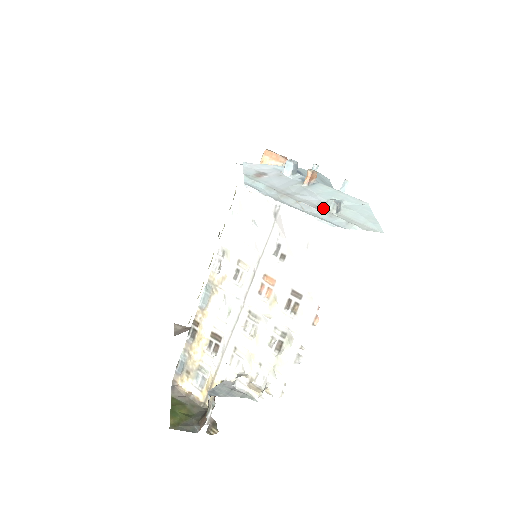
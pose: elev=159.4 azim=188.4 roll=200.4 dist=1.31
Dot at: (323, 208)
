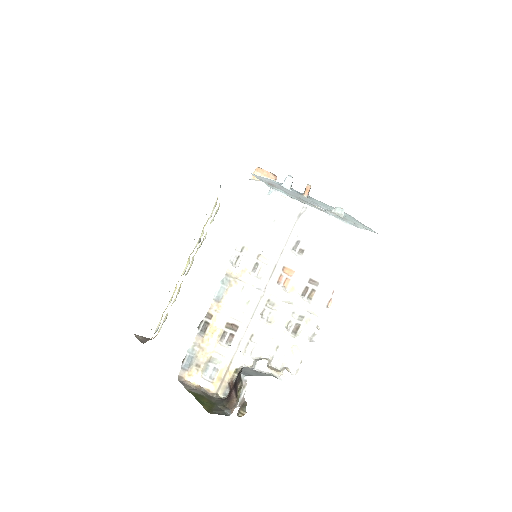
Dot at: (333, 213)
